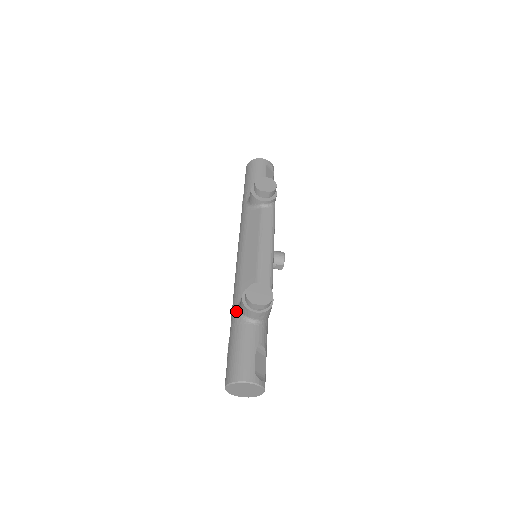
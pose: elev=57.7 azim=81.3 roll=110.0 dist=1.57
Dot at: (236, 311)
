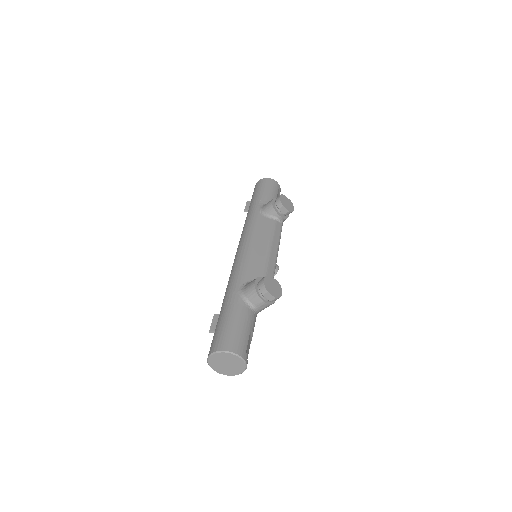
Dot at: (237, 292)
